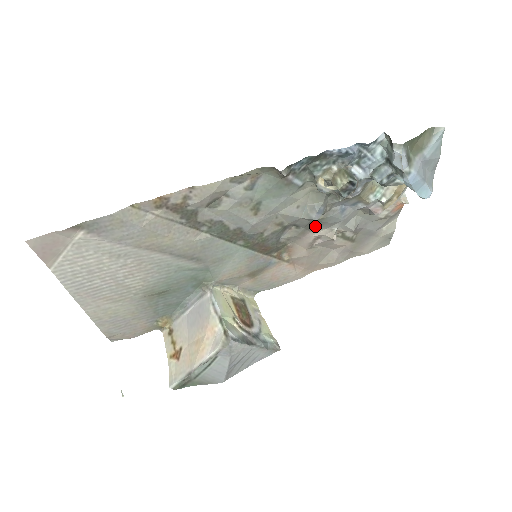
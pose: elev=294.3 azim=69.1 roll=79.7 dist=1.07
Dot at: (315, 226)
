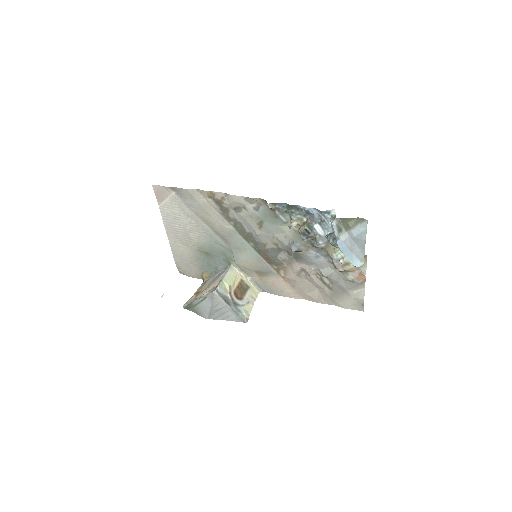
Dot at: (299, 258)
